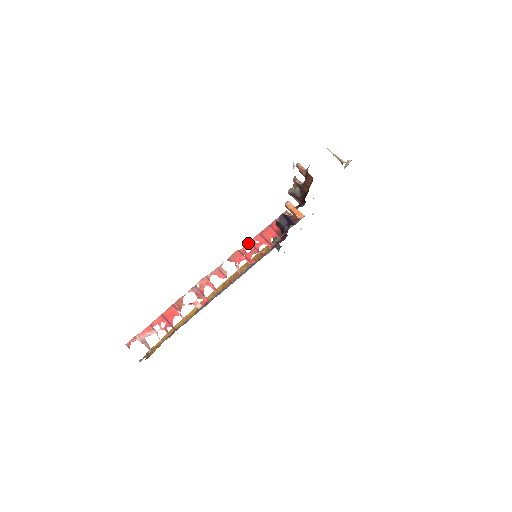
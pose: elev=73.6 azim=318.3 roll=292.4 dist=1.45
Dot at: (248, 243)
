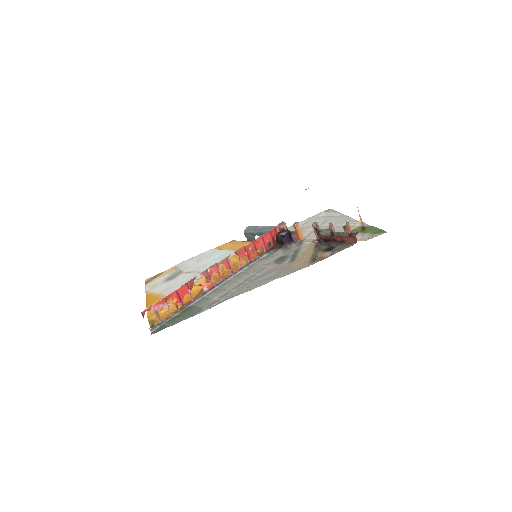
Dot at: (252, 242)
